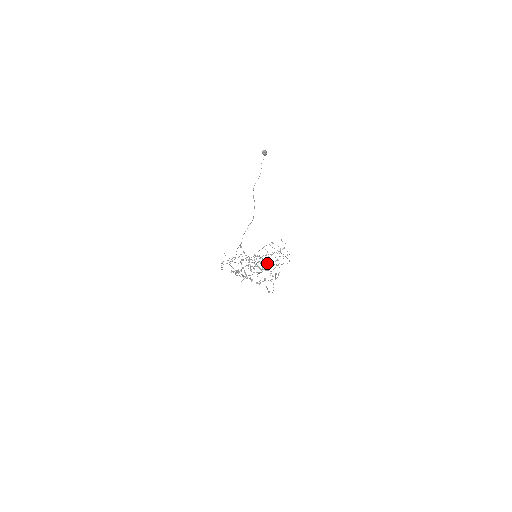
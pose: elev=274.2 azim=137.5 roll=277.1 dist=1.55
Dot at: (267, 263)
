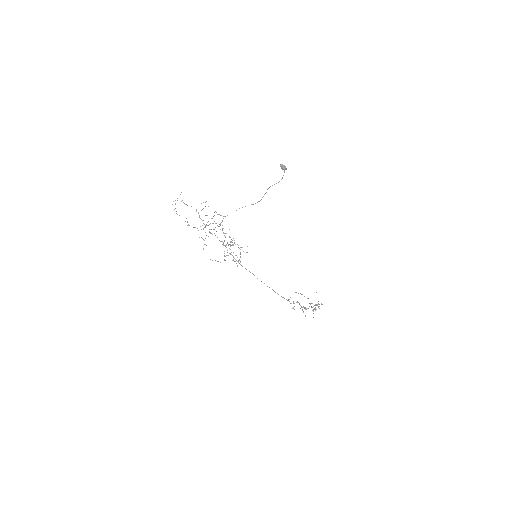
Dot at: (177, 198)
